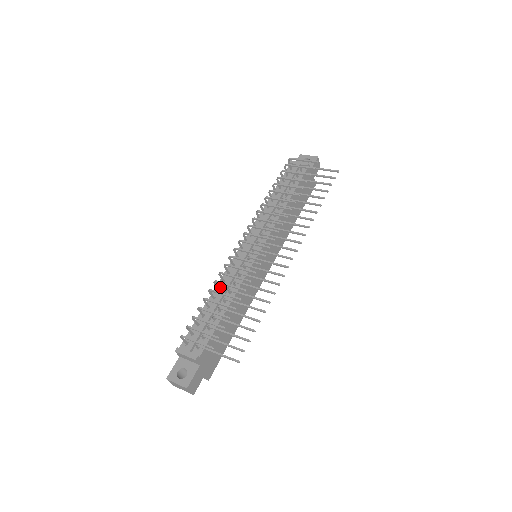
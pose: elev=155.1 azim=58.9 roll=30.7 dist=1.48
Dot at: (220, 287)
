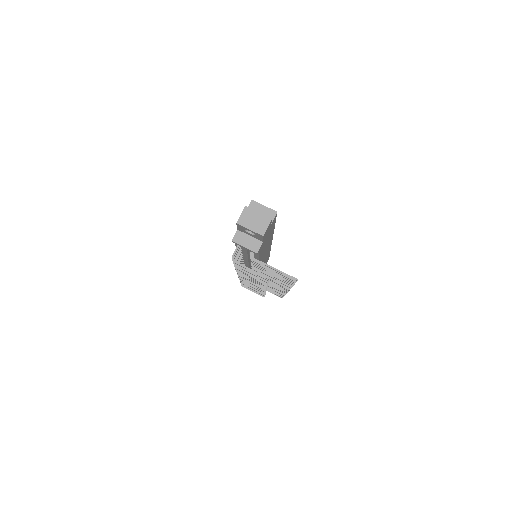
Dot at: occluded
